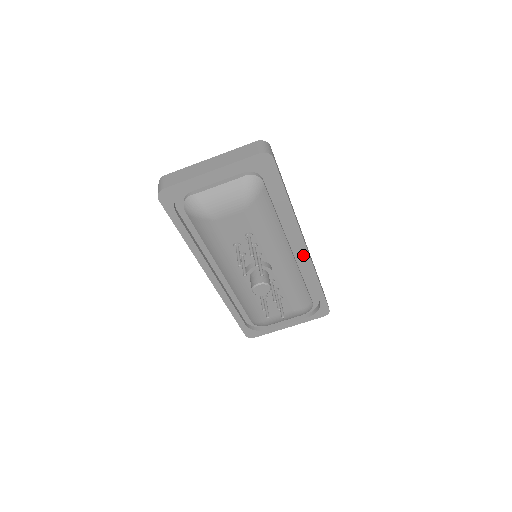
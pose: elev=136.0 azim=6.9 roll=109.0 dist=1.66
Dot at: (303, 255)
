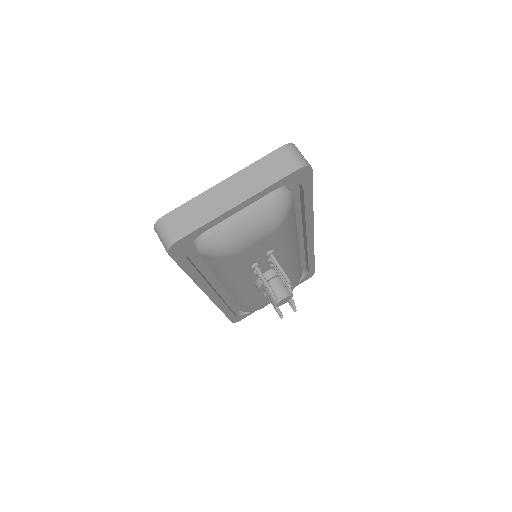
Dot at: (308, 242)
